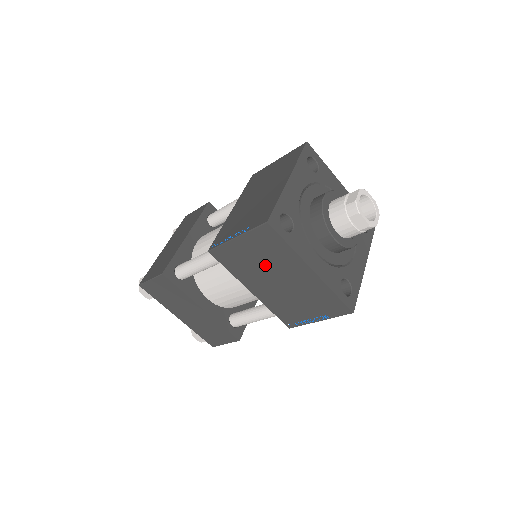
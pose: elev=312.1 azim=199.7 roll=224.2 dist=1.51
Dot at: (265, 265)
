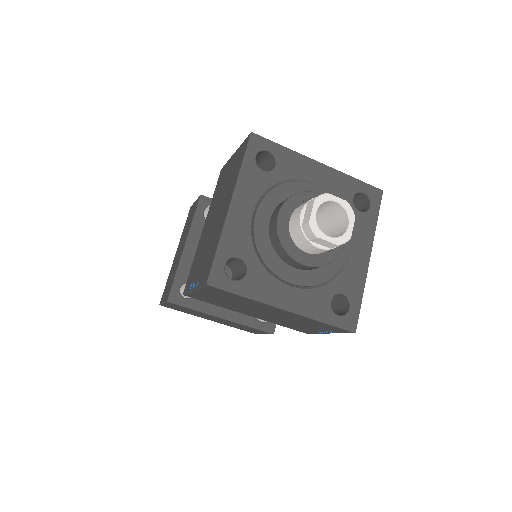
Dot at: (239, 304)
